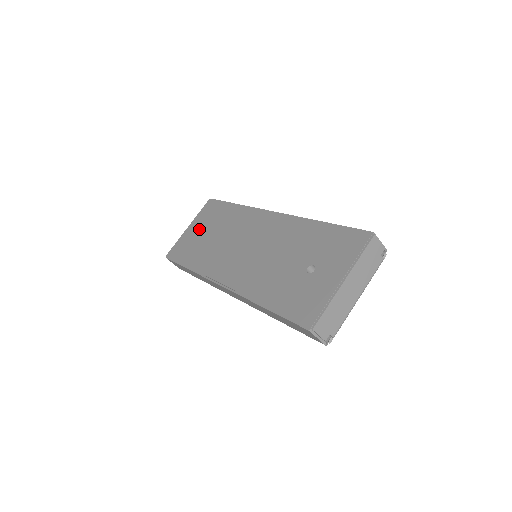
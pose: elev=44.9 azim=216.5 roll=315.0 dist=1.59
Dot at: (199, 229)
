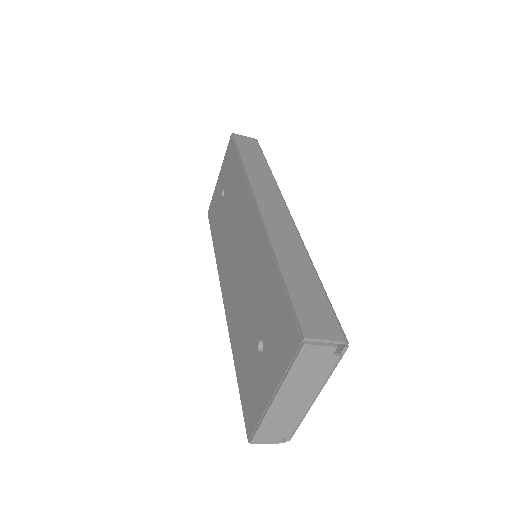
Dot at: (222, 186)
